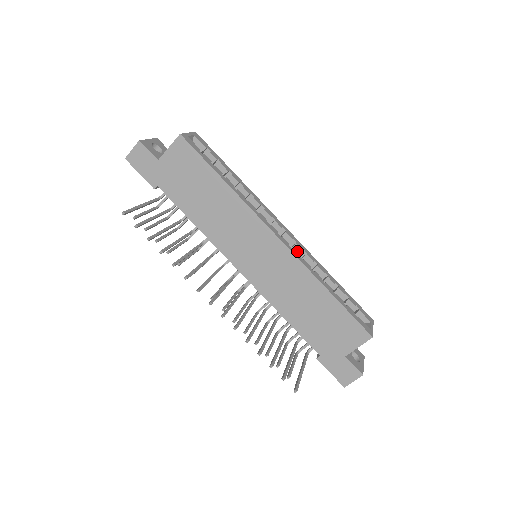
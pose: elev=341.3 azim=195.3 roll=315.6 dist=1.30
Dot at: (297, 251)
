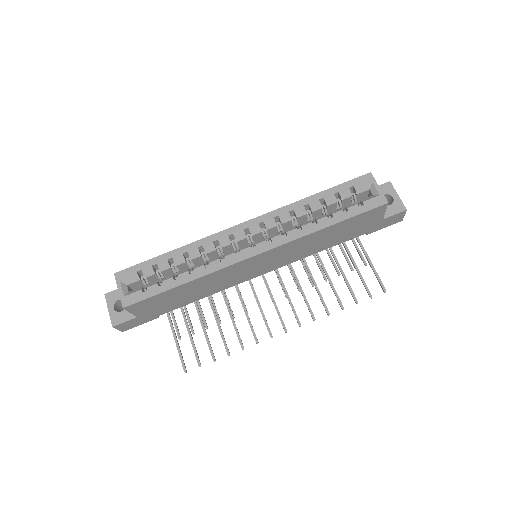
Dot at: (273, 227)
